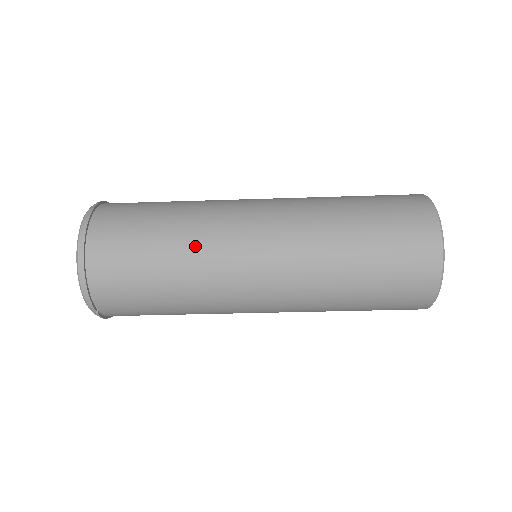
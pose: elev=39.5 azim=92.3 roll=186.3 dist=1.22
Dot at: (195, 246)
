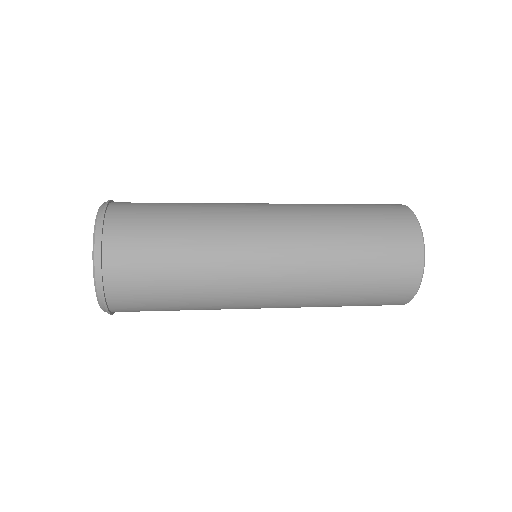
Dot at: (209, 304)
